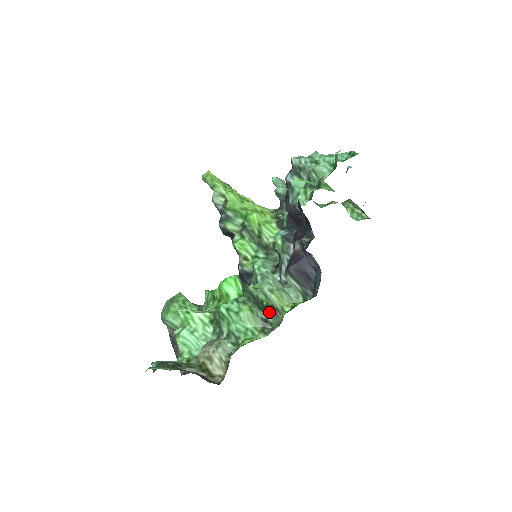
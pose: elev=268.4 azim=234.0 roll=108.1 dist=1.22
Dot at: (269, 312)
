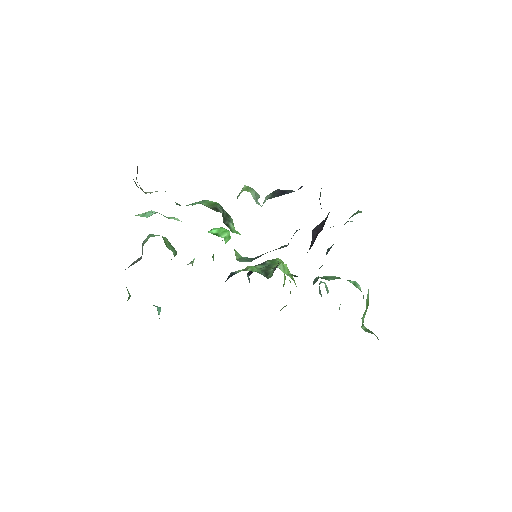
Dot at: occluded
